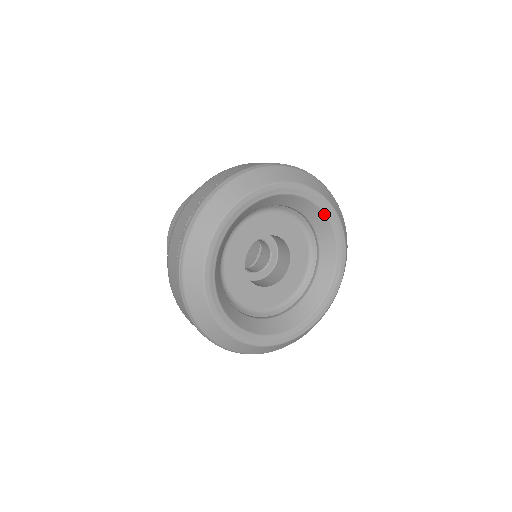
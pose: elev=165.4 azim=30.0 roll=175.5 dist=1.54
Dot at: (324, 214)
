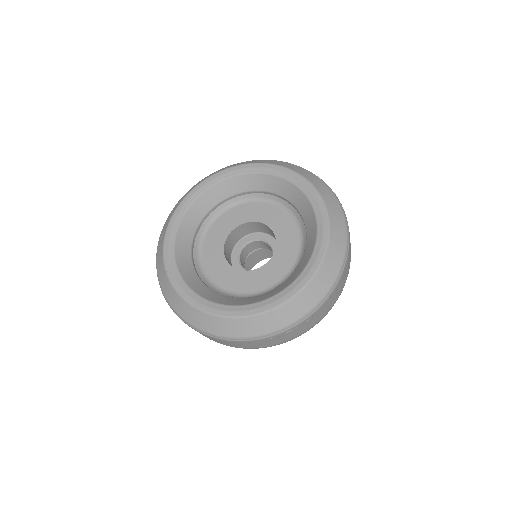
Dot at: (231, 178)
